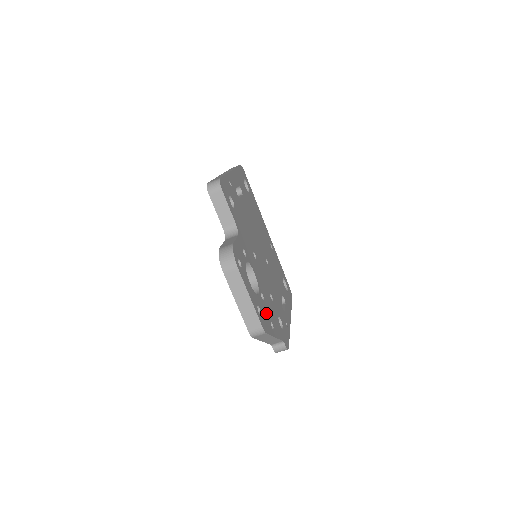
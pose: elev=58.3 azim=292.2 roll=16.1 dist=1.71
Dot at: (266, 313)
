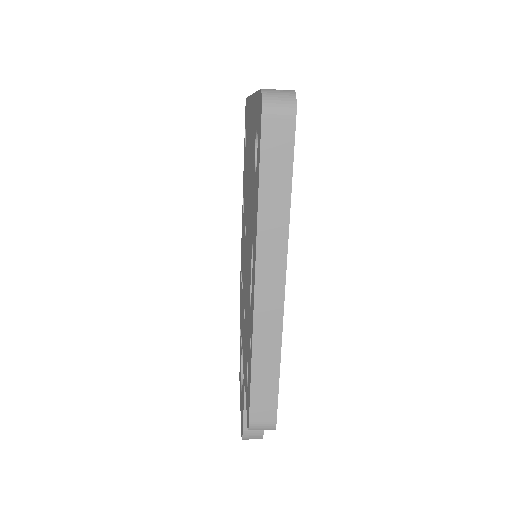
Dot at: occluded
